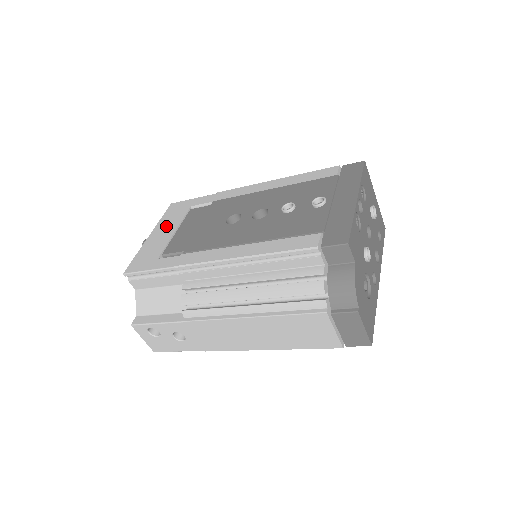
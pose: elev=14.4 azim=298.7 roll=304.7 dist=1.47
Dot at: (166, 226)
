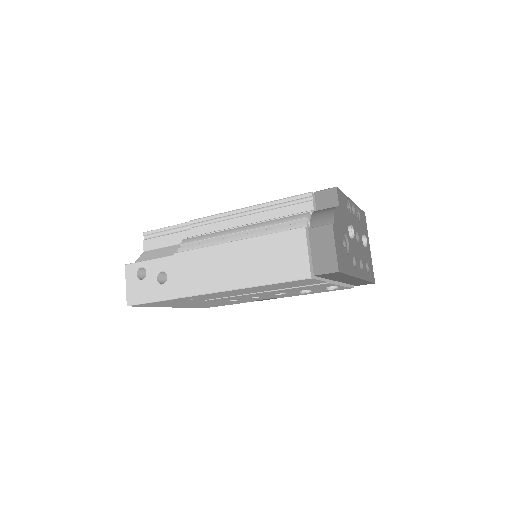
Dot at: occluded
